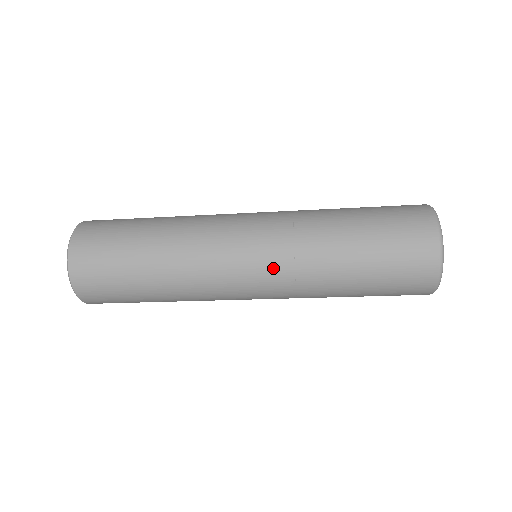
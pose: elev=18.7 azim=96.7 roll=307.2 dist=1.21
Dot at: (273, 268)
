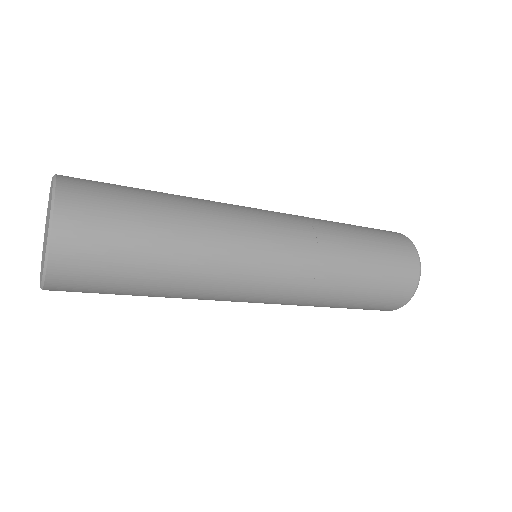
Dot at: (285, 297)
